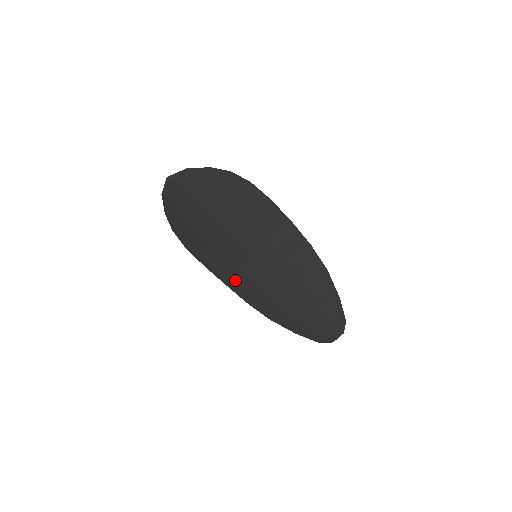
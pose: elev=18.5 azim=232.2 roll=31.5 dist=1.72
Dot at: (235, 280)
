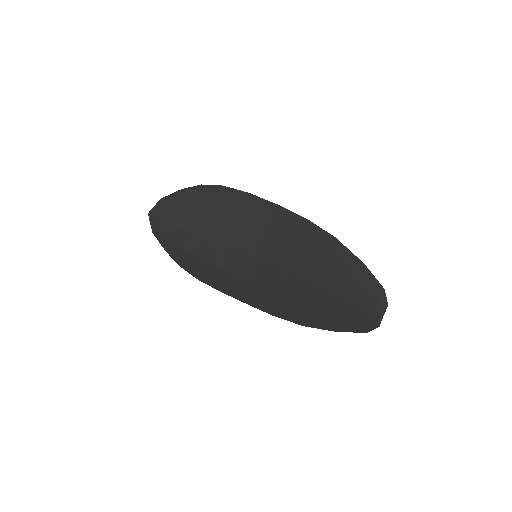
Dot at: (252, 294)
